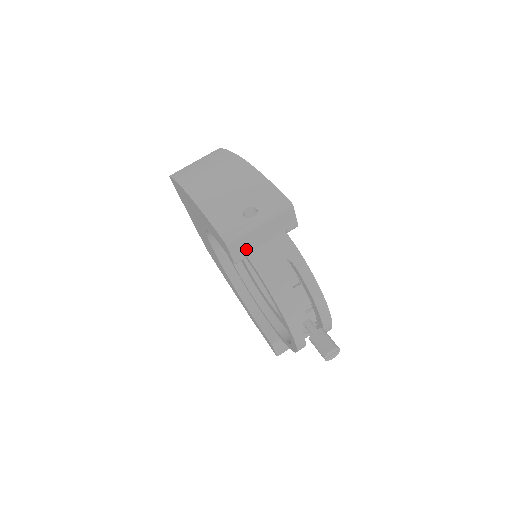
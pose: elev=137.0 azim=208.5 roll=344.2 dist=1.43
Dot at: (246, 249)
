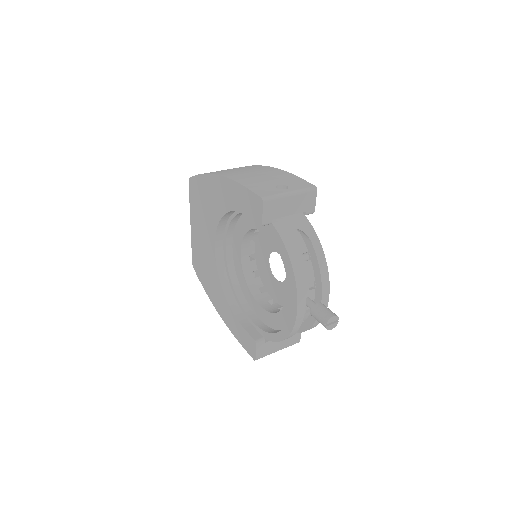
Dot at: (274, 214)
